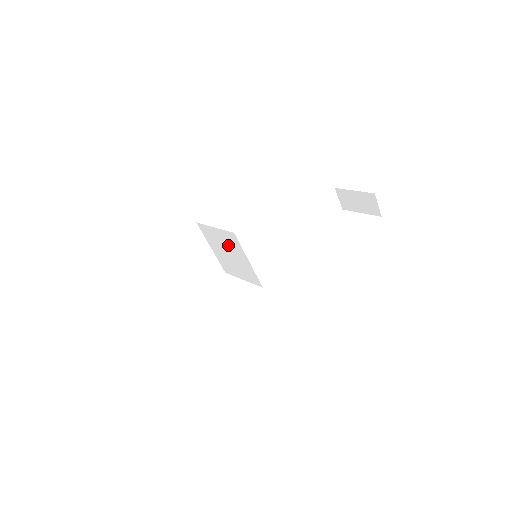
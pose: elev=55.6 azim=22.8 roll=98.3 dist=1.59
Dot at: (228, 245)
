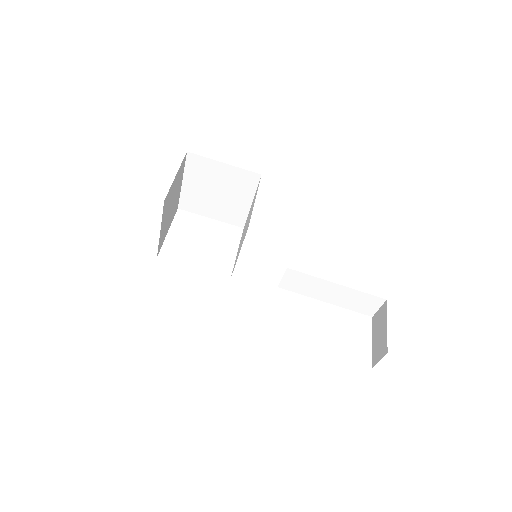
Dot at: occluded
